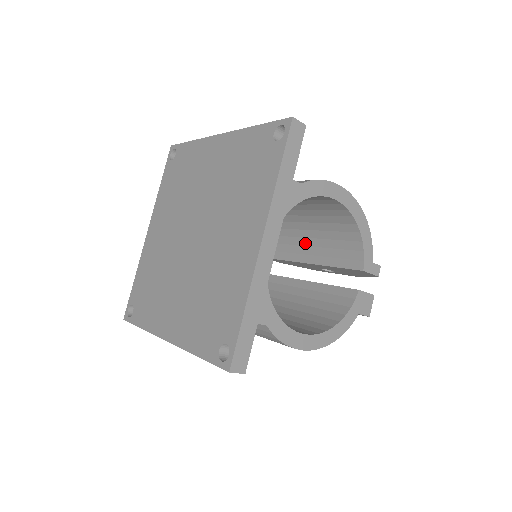
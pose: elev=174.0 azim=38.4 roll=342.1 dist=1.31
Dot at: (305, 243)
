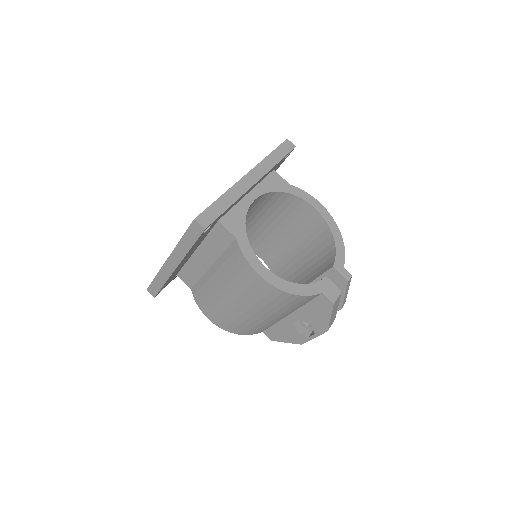
Dot at: (302, 277)
